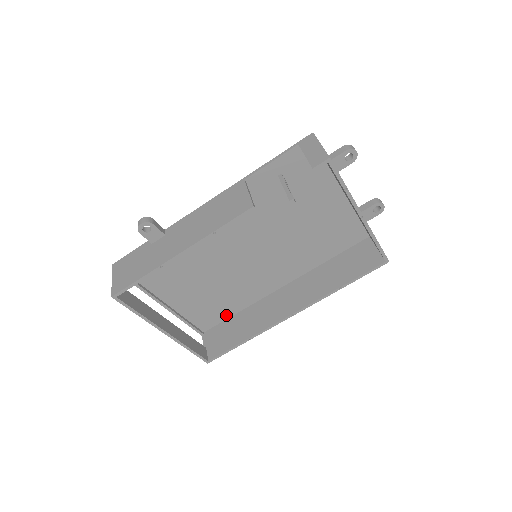
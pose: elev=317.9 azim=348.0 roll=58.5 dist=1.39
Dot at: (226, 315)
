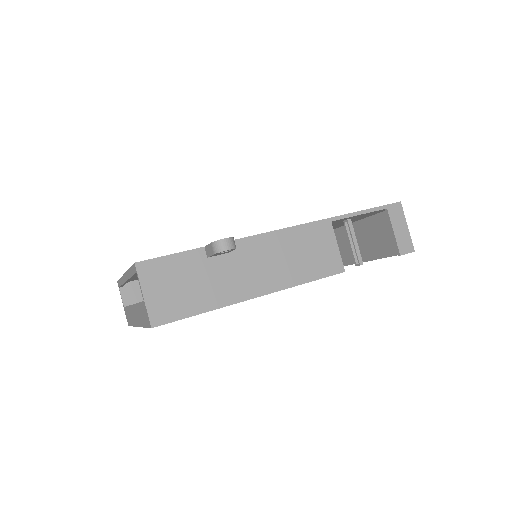
Dot at: occluded
